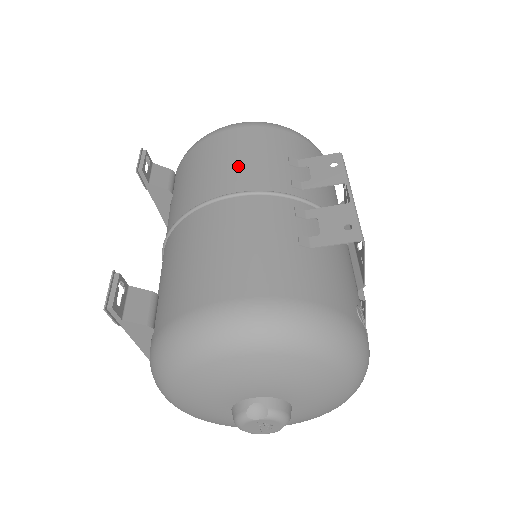
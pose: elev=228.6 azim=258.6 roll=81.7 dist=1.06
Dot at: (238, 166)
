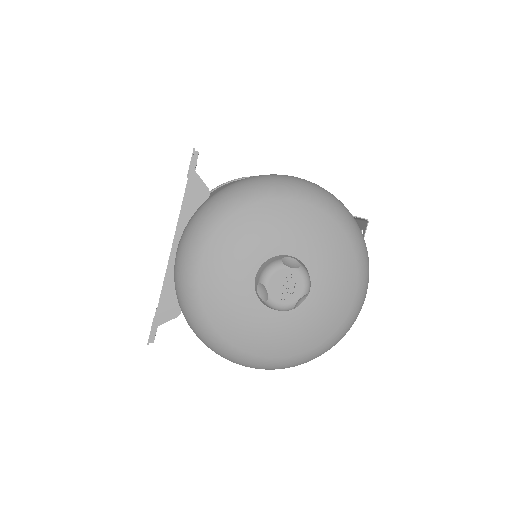
Dot at: occluded
